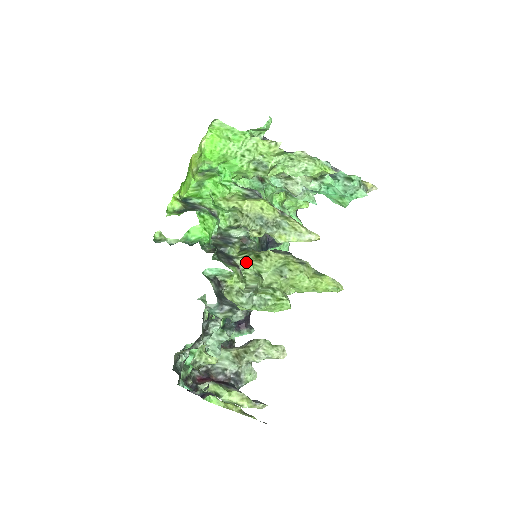
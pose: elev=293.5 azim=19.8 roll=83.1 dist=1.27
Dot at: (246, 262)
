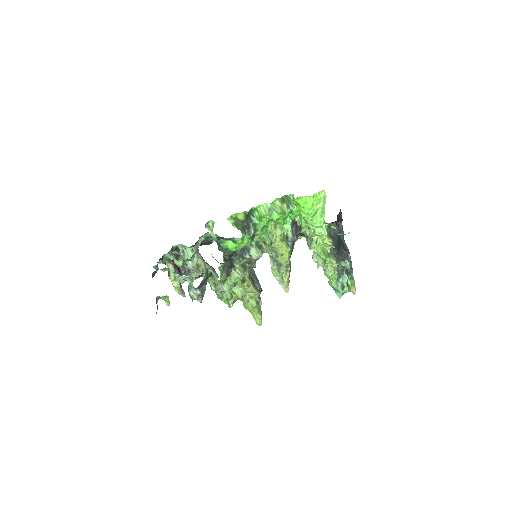
Dot at: (236, 276)
